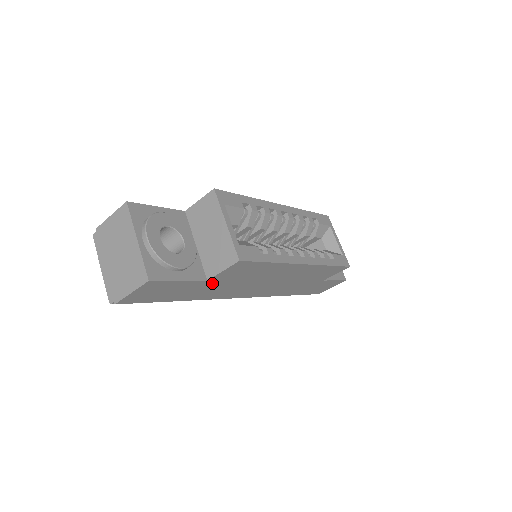
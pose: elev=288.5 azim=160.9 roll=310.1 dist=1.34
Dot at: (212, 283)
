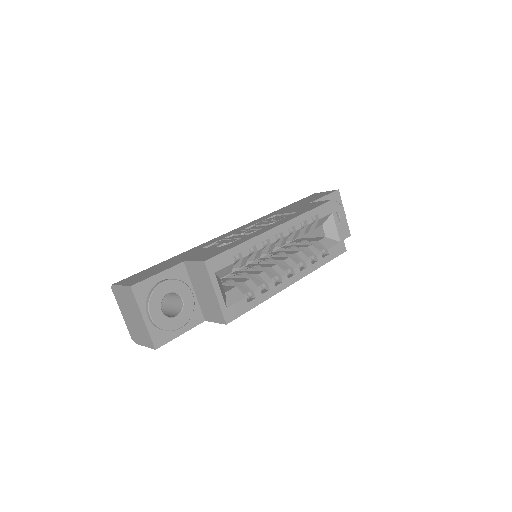
Dot at: occluded
